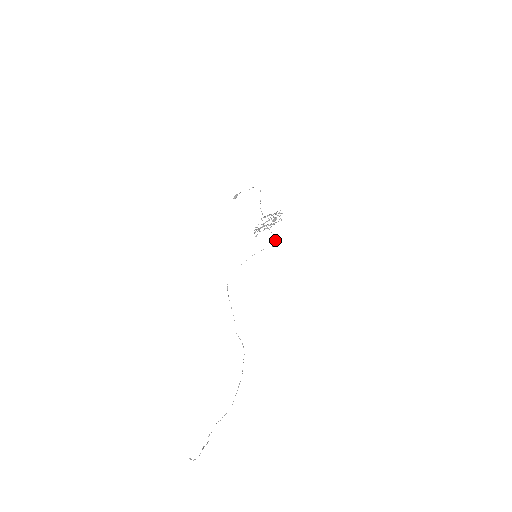
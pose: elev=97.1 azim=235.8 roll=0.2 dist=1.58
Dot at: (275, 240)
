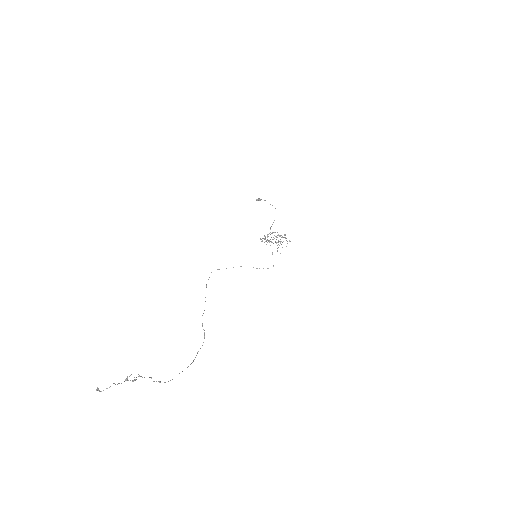
Dot at: occluded
